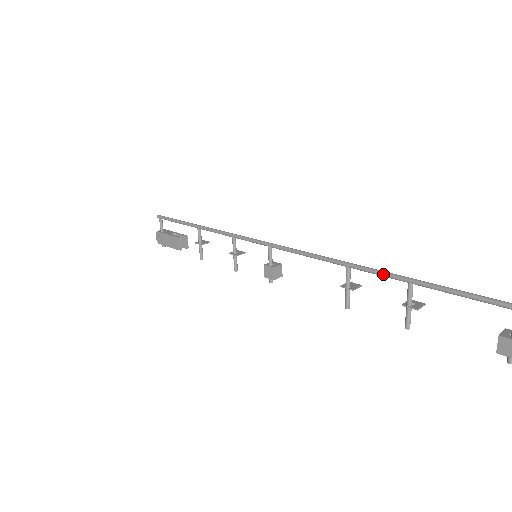
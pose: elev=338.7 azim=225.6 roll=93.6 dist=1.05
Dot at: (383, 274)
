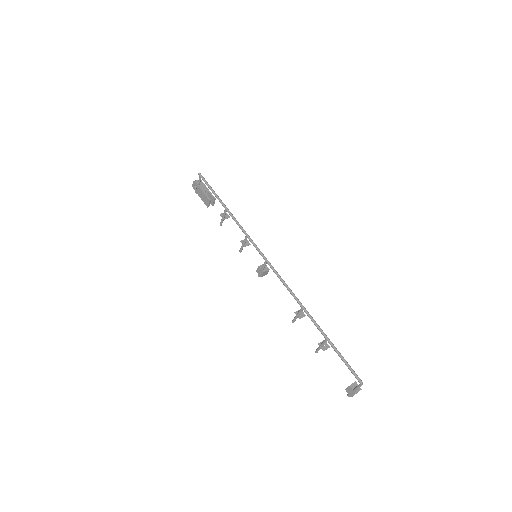
Dot at: (317, 326)
